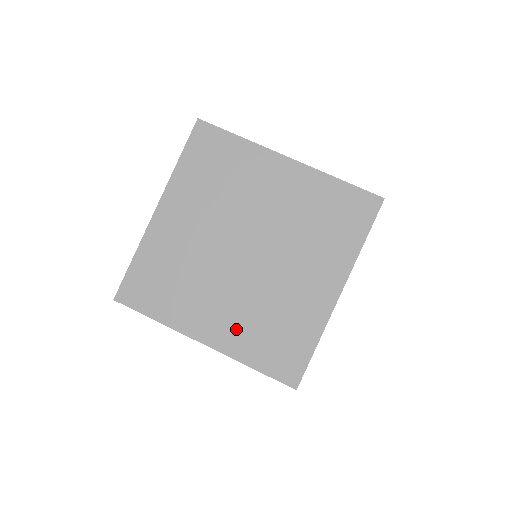
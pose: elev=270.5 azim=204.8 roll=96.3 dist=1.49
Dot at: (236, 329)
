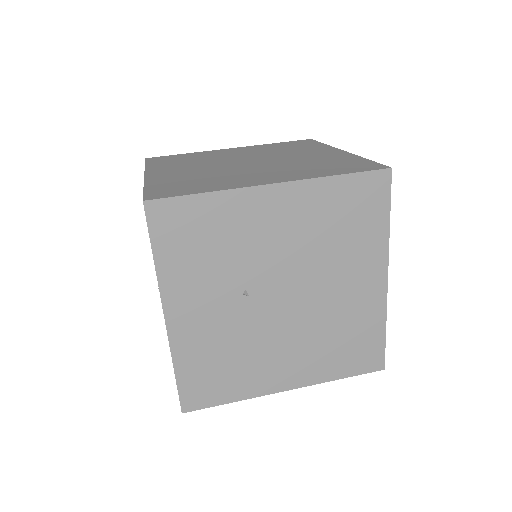
Dot at: (174, 176)
